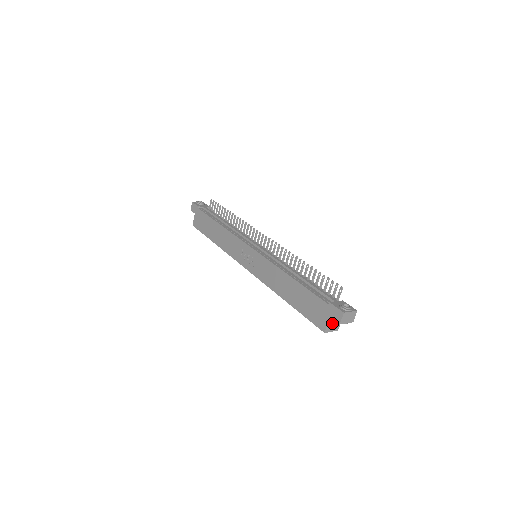
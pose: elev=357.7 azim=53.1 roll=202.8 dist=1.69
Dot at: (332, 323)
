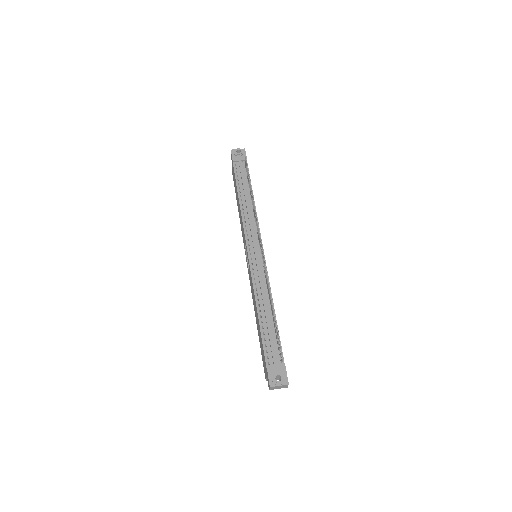
Dot at: occluded
